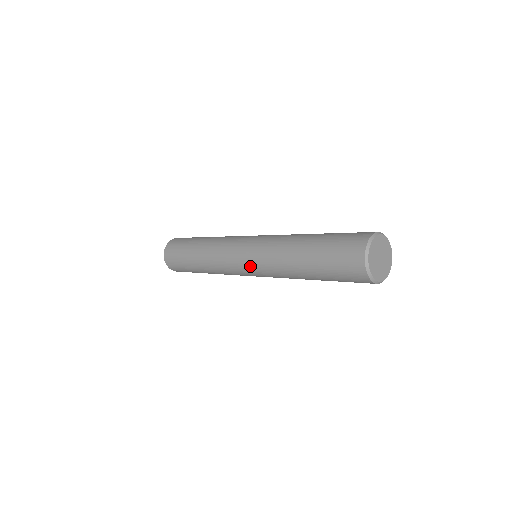
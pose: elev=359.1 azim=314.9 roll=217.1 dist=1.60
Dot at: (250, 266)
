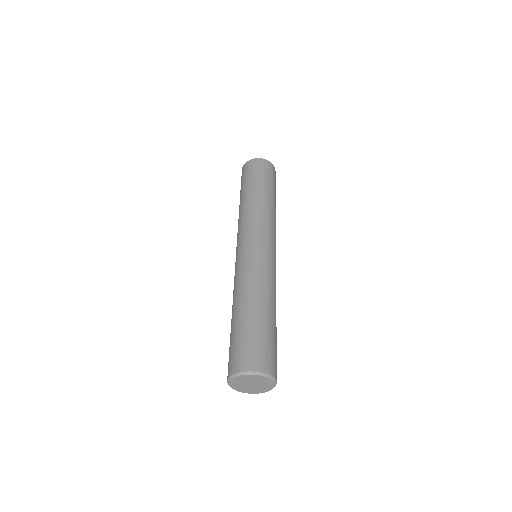
Dot at: occluded
